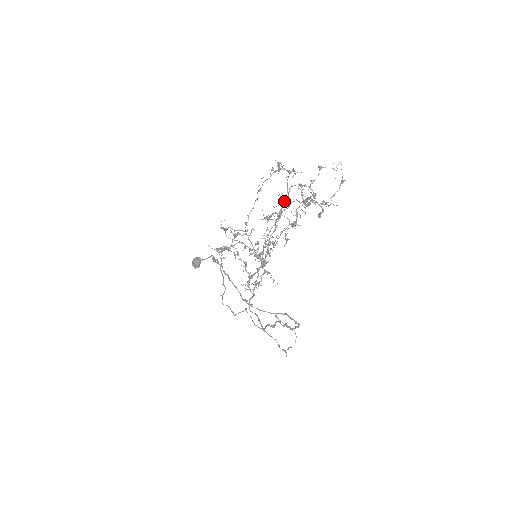
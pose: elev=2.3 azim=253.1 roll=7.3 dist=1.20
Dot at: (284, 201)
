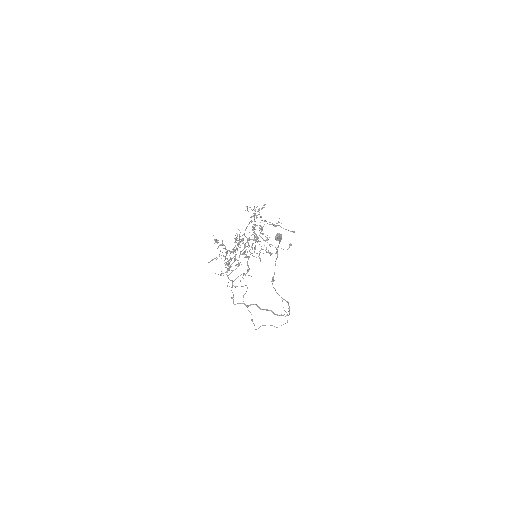
Dot at: occluded
